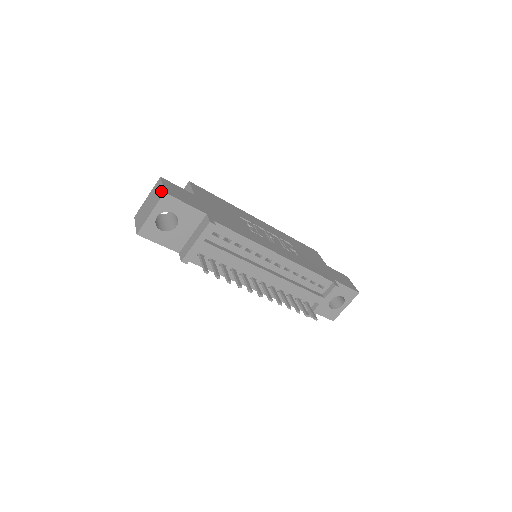
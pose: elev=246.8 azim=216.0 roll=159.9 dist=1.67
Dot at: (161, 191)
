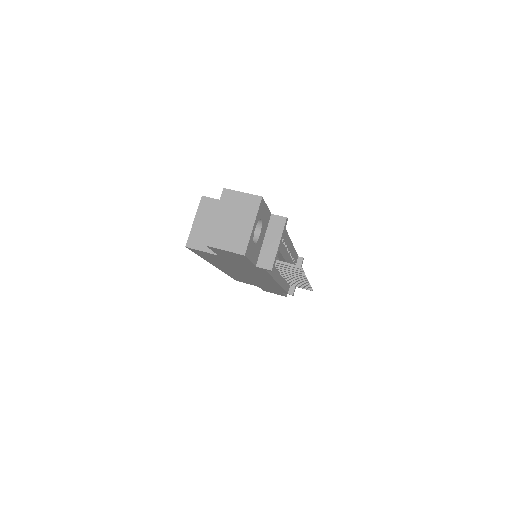
Dot at: (251, 198)
